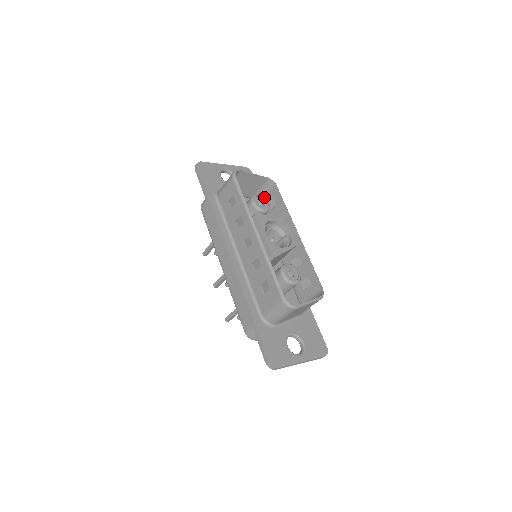
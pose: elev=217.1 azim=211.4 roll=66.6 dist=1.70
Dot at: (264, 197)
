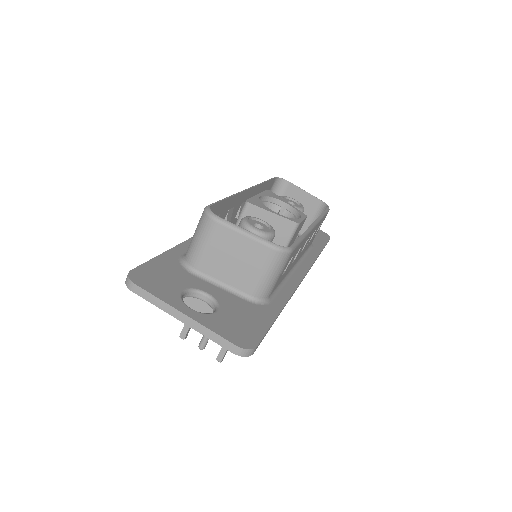
Dot at: (301, 204)
